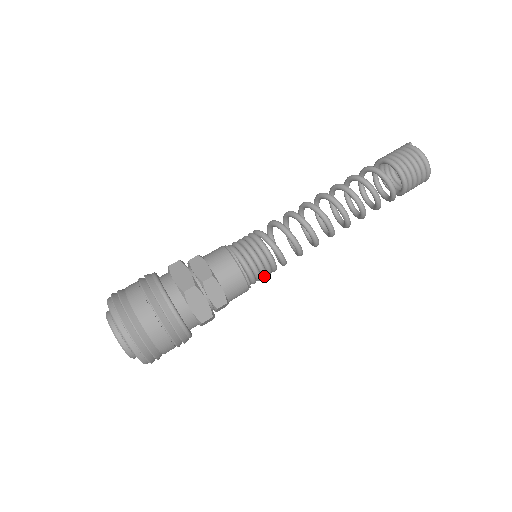
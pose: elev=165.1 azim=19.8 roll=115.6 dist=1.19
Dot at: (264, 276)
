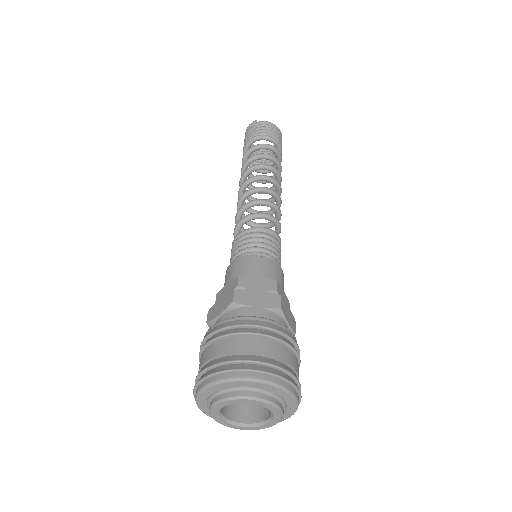
Dot at: occluded
